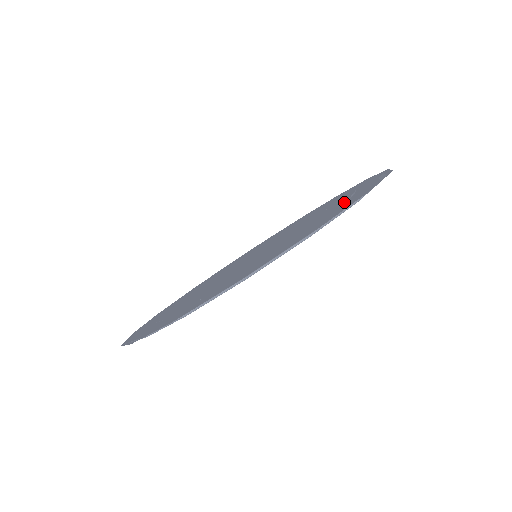
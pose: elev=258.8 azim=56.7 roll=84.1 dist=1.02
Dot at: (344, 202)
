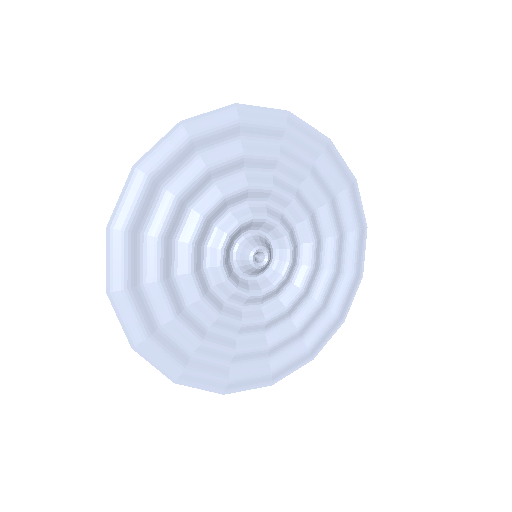
Dot at: (319, 193)
